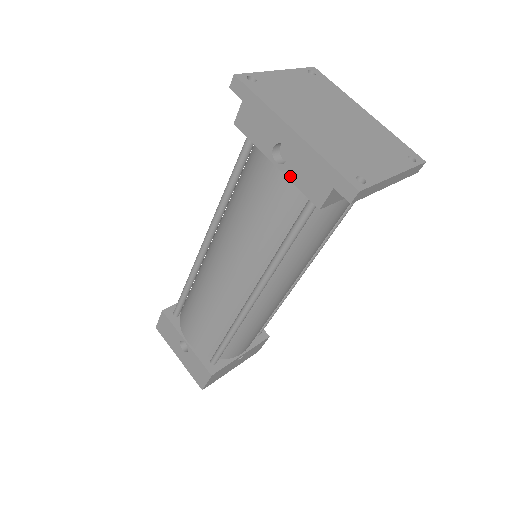
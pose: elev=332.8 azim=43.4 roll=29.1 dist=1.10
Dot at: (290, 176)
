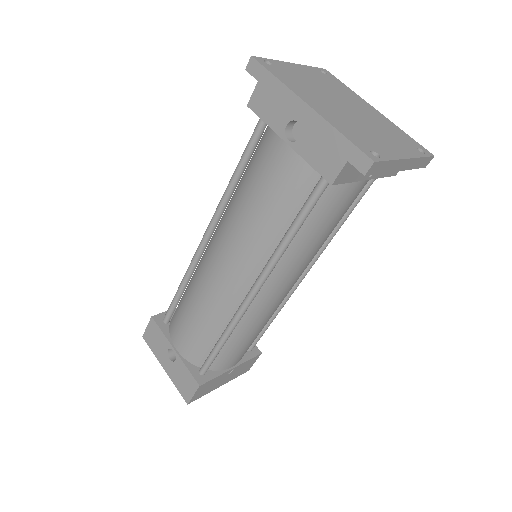
Dot at: (302, 153)
